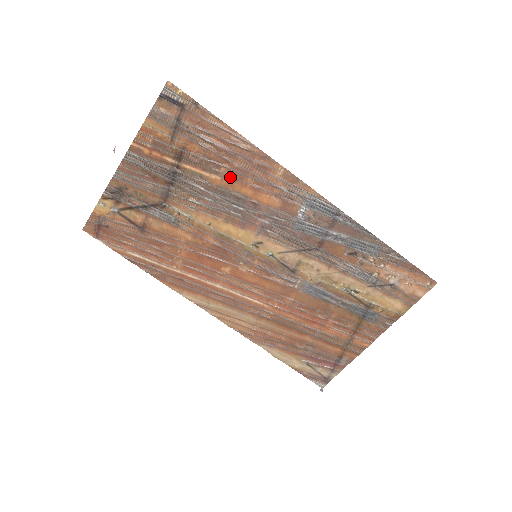
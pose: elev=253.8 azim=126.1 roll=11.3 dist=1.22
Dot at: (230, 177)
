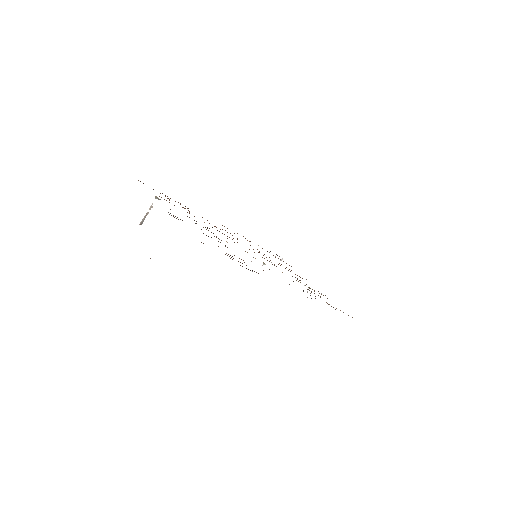
Dot at: occluded
